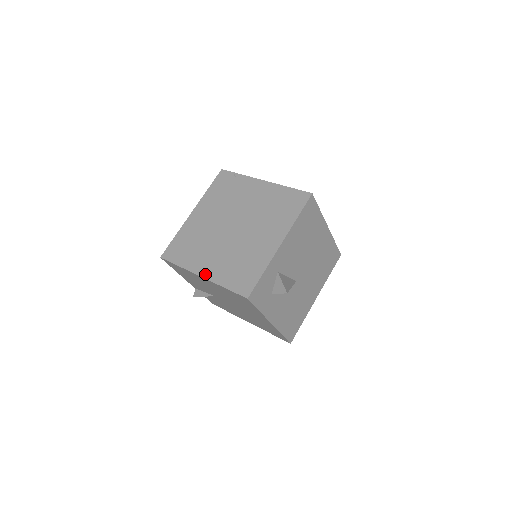
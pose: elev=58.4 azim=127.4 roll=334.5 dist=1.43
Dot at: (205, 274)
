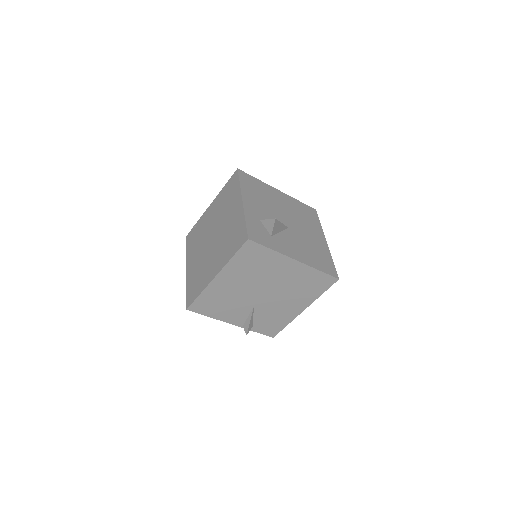
Dot at: (216, 272)
